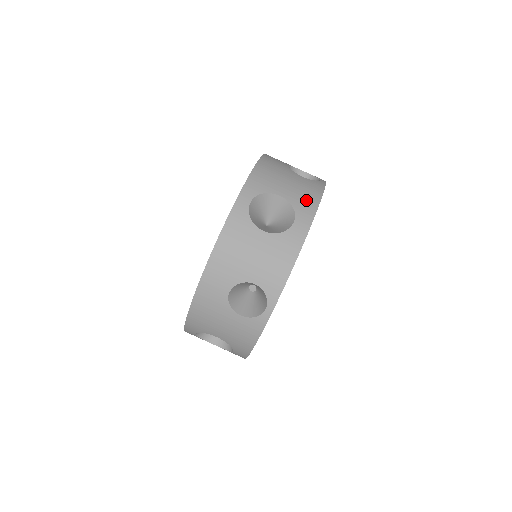
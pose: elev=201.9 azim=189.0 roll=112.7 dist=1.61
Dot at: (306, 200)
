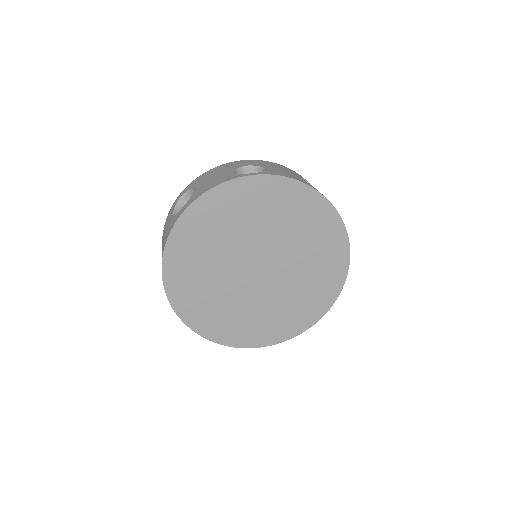
Dot at: (203, 190)
